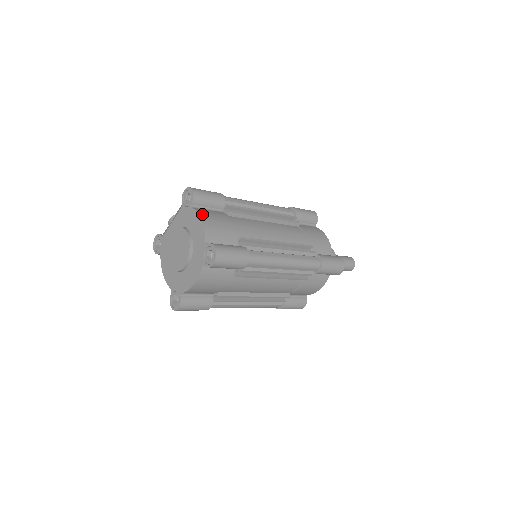
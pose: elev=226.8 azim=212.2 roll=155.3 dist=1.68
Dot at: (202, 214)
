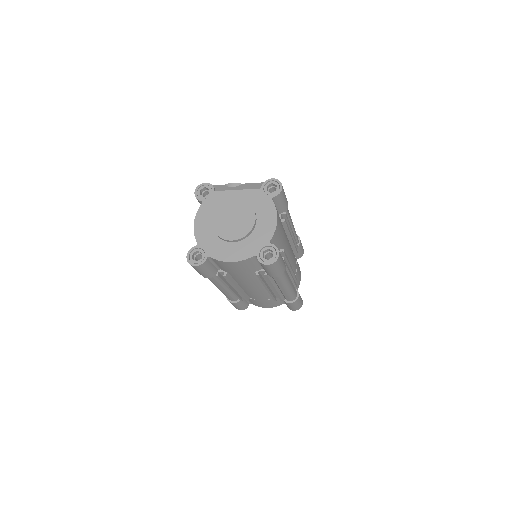
Dot at: occluded
